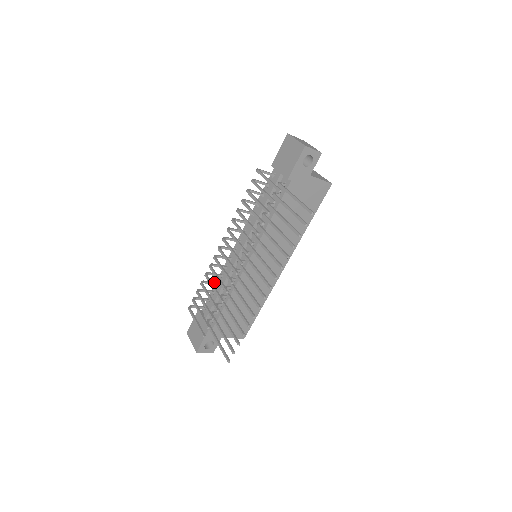
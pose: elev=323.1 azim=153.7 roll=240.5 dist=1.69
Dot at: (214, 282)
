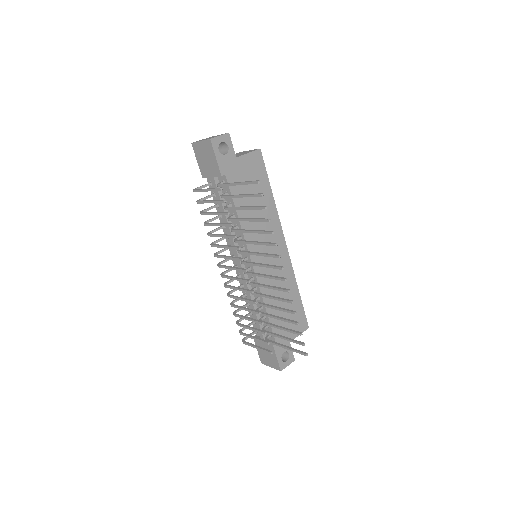
Dot at: (244, 305)
